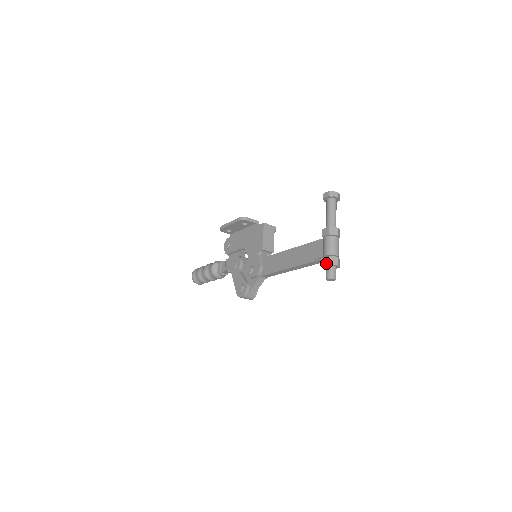
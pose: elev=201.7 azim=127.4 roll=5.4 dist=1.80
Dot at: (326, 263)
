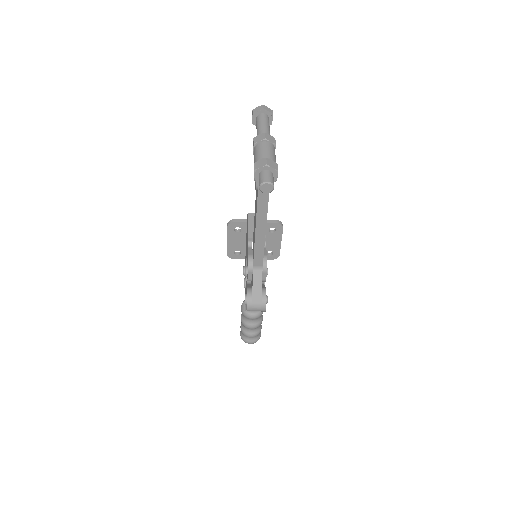
Dot at: occluded
